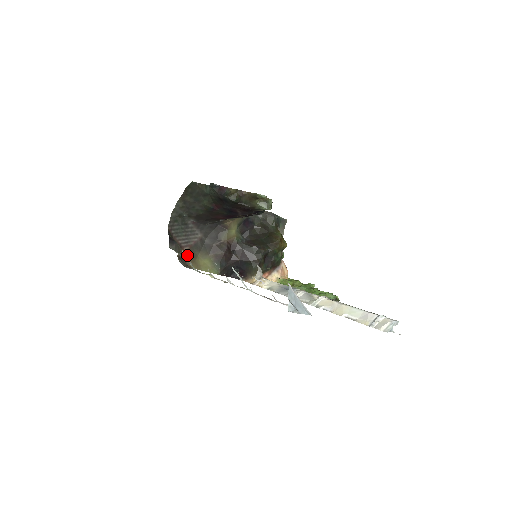
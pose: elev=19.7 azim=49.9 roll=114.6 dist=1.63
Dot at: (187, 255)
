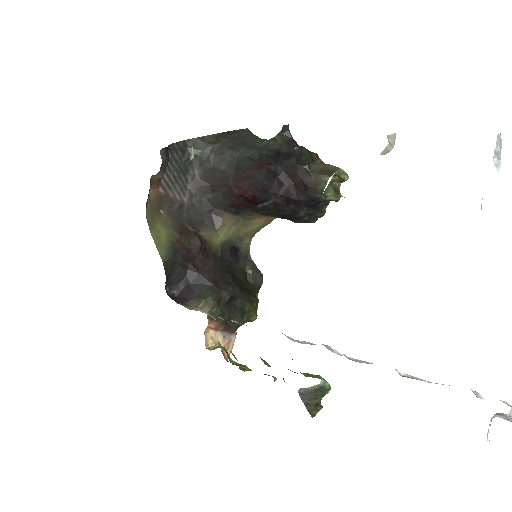
Dot at: occluded
